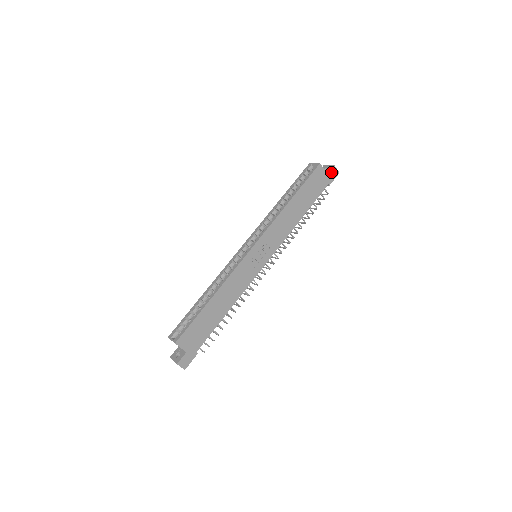
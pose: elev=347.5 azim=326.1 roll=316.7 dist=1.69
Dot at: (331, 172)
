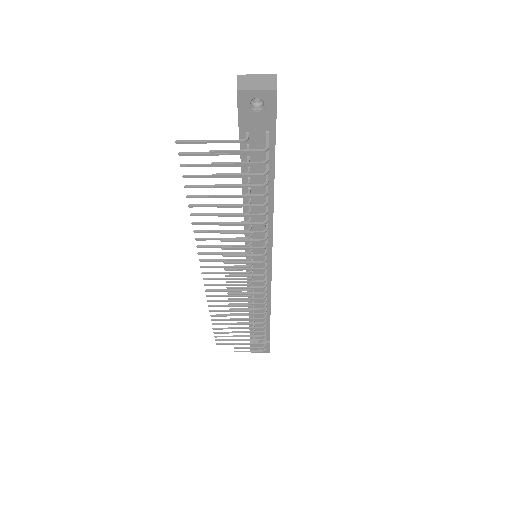
Dot at: occluded
